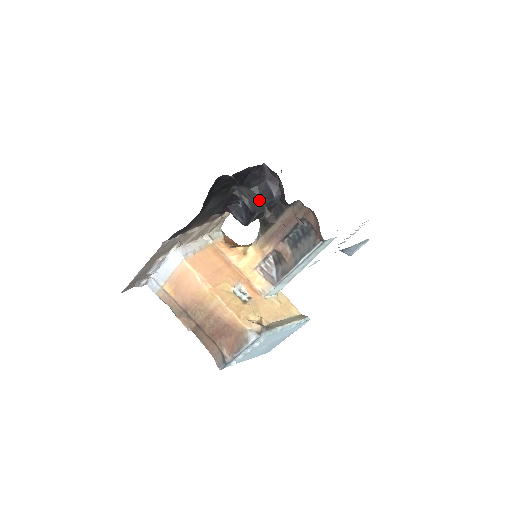
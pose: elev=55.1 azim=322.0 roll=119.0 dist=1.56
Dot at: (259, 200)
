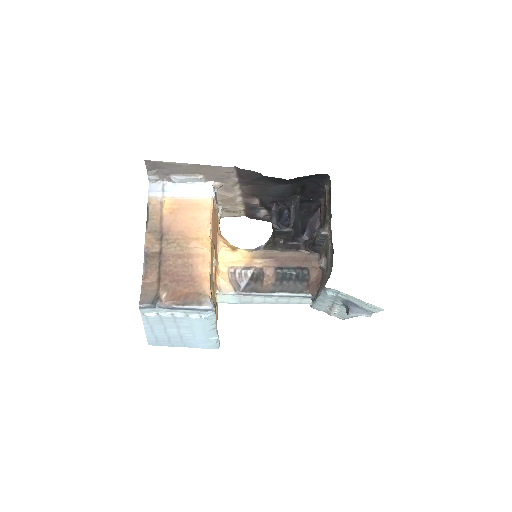
Dot at: (298, 224)
